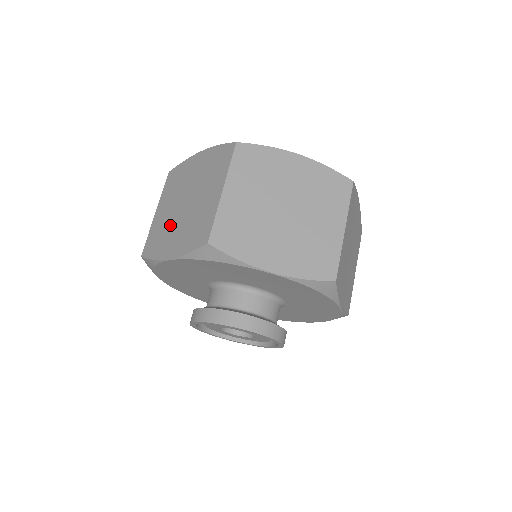
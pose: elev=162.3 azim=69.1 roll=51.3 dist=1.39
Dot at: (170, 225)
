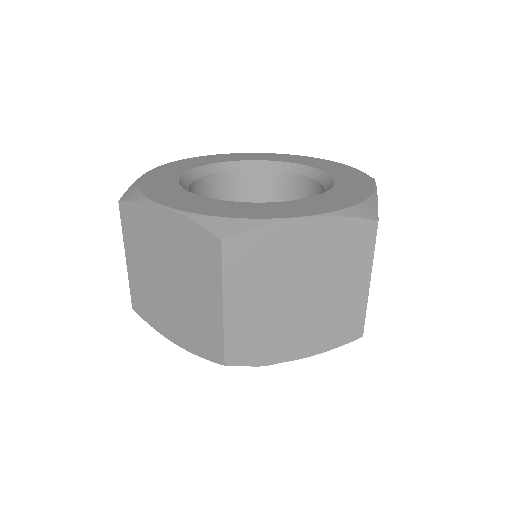
Dot at: occluded
